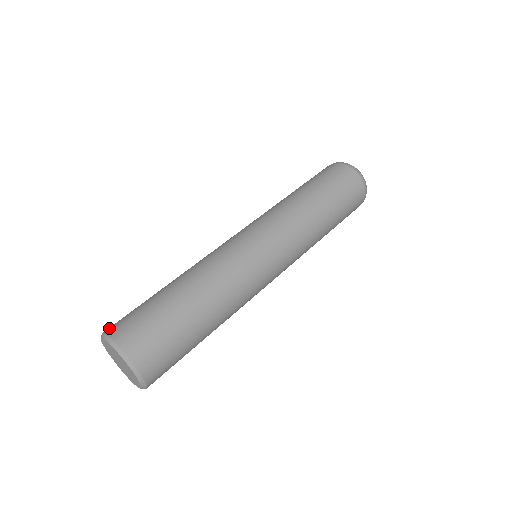
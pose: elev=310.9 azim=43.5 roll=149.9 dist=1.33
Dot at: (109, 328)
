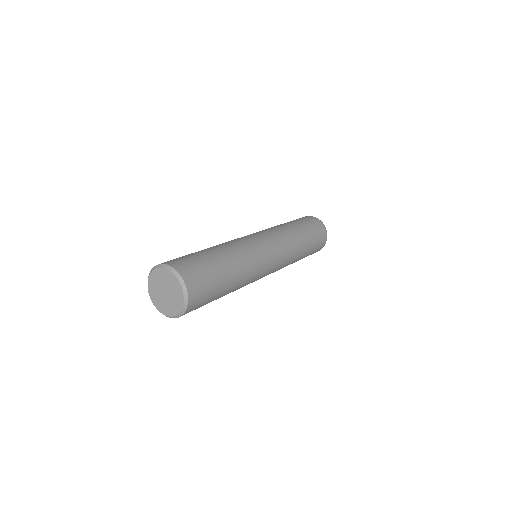
Dot at: (165, 262)
